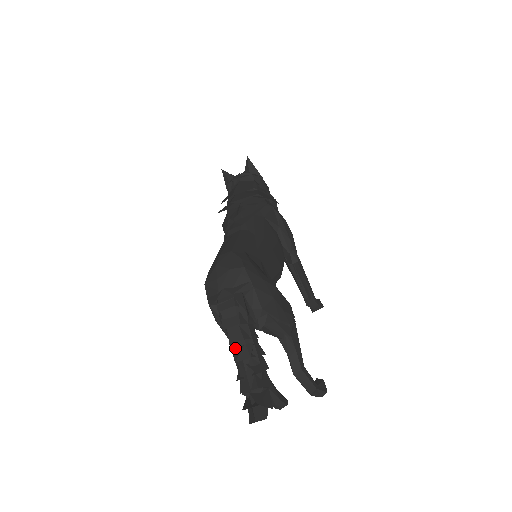
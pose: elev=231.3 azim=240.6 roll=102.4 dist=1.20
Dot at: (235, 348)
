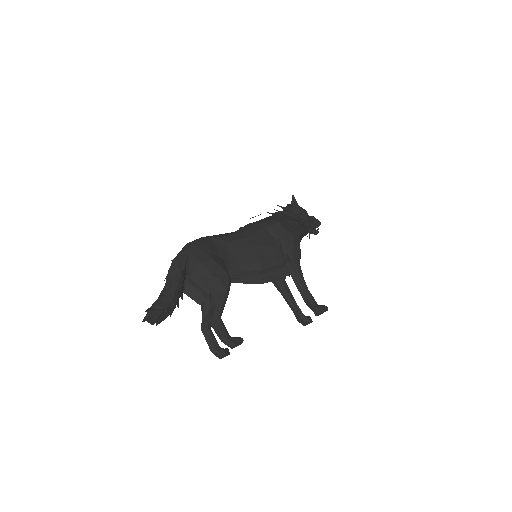
Dot at: occluded
